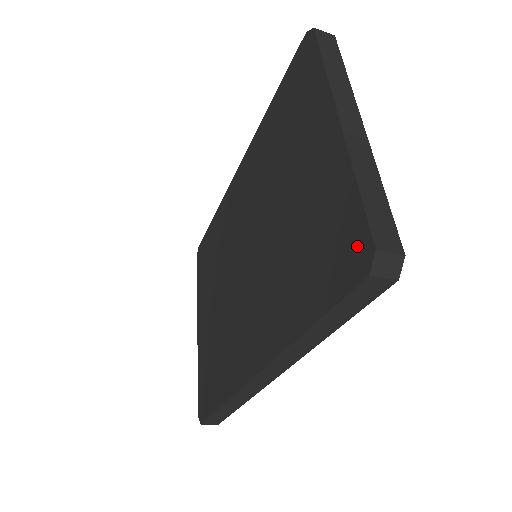
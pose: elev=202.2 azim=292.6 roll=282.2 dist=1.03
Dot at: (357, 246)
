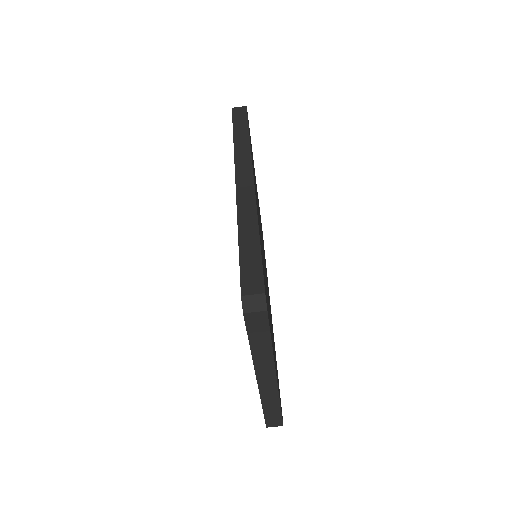
Dot at: occluded
